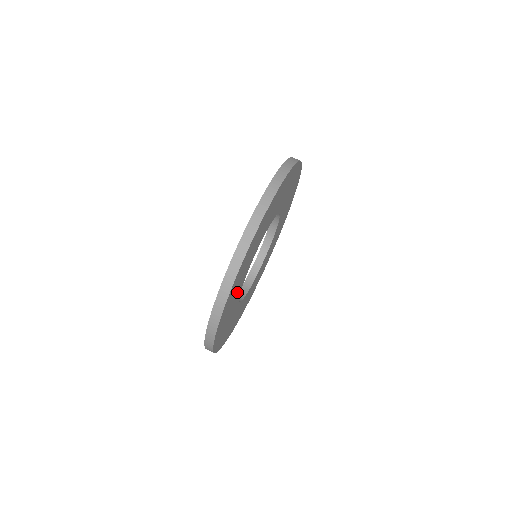
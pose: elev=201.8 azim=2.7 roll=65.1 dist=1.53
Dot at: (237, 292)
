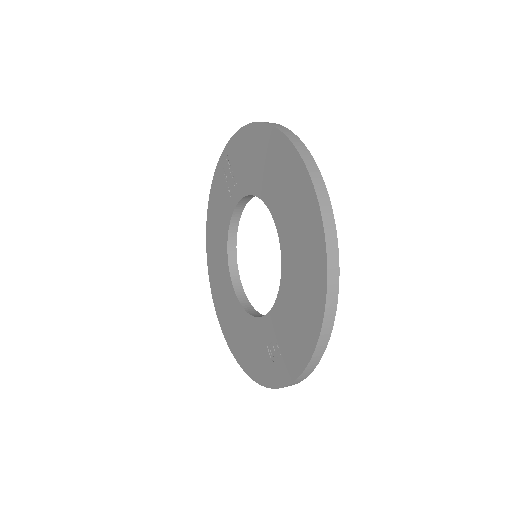
Dot at: occluded
